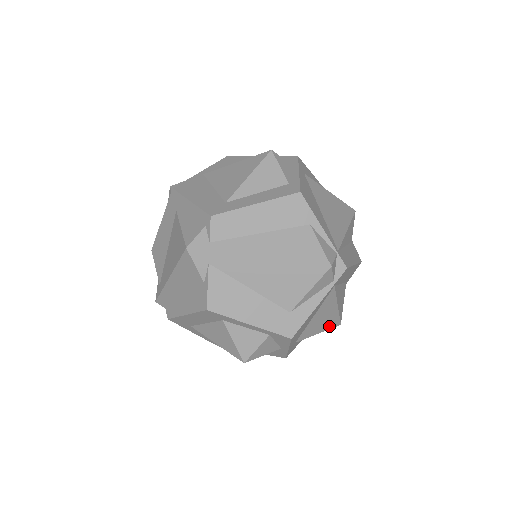
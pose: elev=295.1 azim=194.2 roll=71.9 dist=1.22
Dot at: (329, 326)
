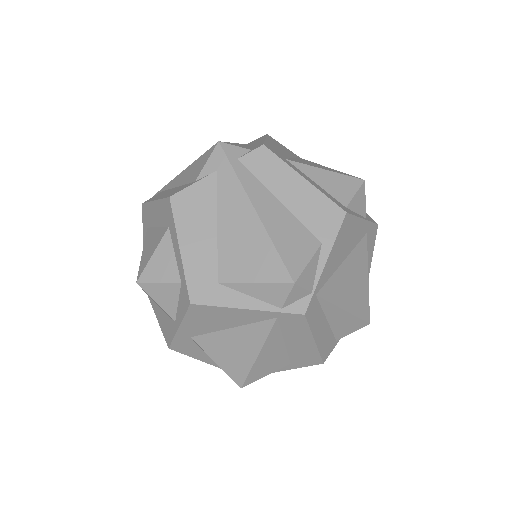
Dot at: (231, 370)
